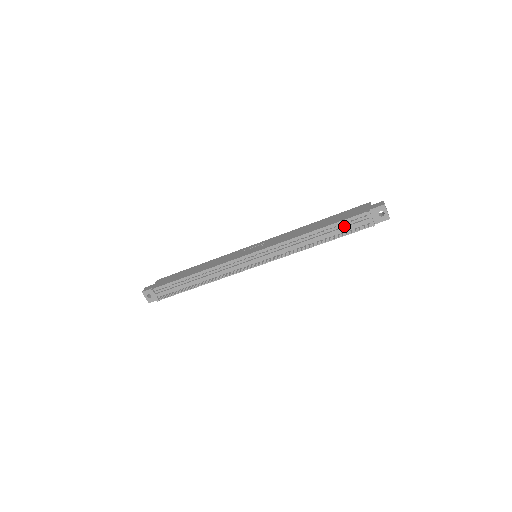
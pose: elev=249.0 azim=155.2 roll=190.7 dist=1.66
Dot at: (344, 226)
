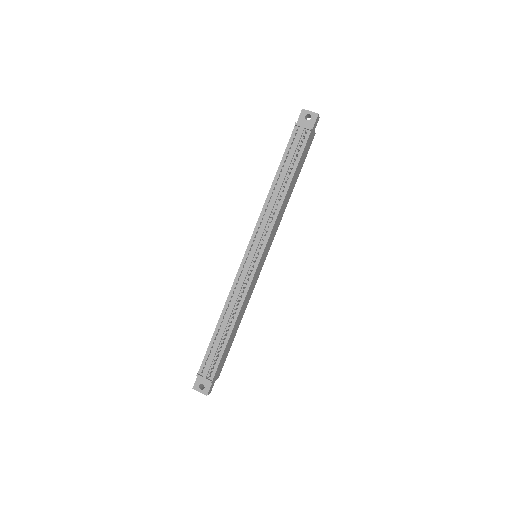
Dot at: (290, 154)
